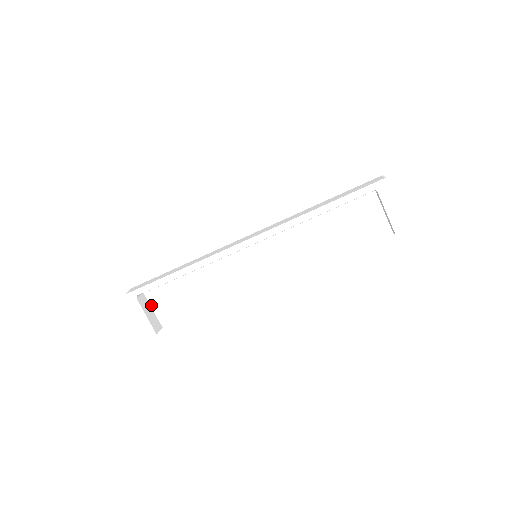
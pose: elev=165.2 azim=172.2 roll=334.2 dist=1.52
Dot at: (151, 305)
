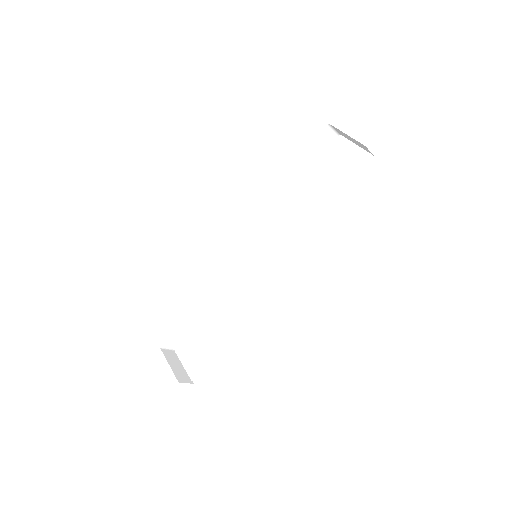
Dot at: (181, 361)
